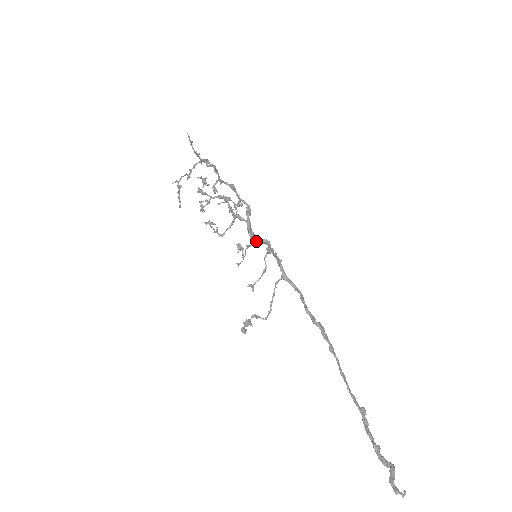
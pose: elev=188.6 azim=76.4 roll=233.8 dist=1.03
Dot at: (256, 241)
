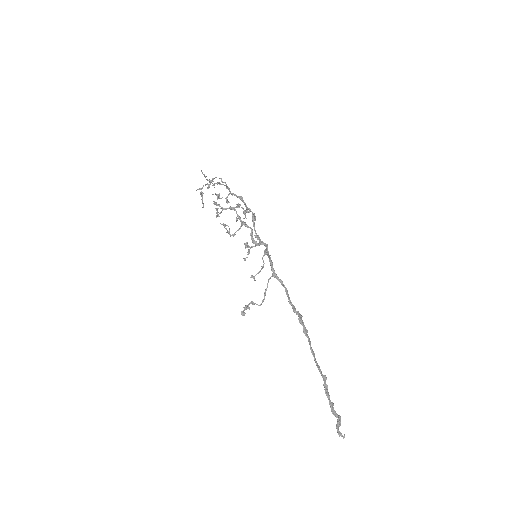
Dot at: (257, 244)
